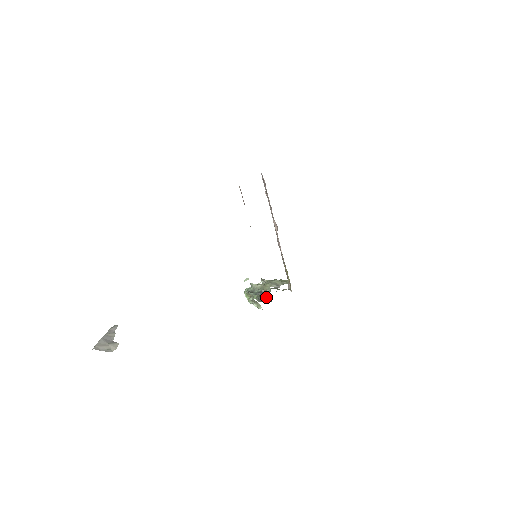
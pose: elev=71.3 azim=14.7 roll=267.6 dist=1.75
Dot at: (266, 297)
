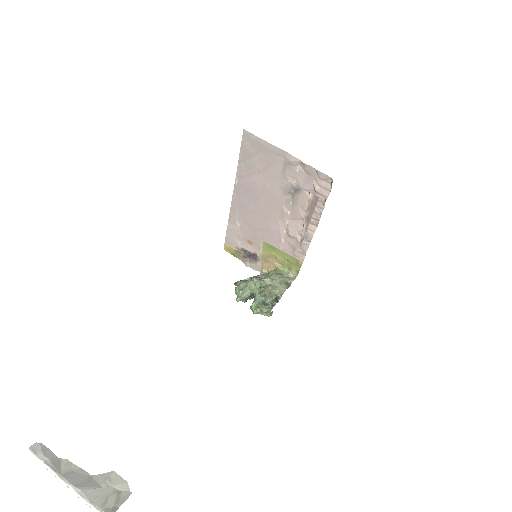
Dot at: occluded
